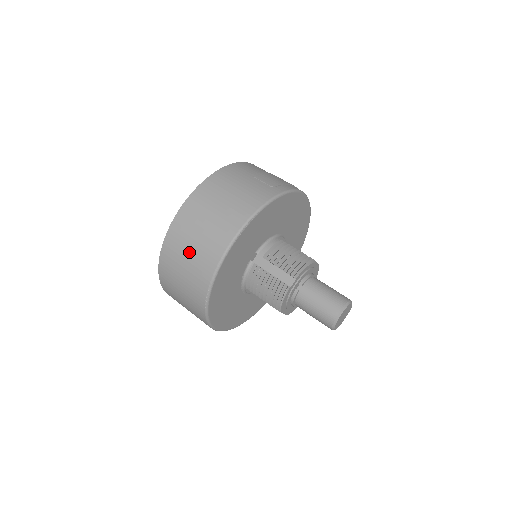
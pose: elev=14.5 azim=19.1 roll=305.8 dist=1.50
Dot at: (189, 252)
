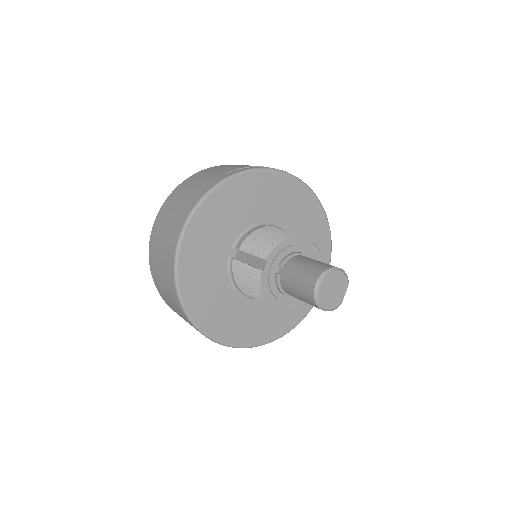
Dot at: (160, 263)
